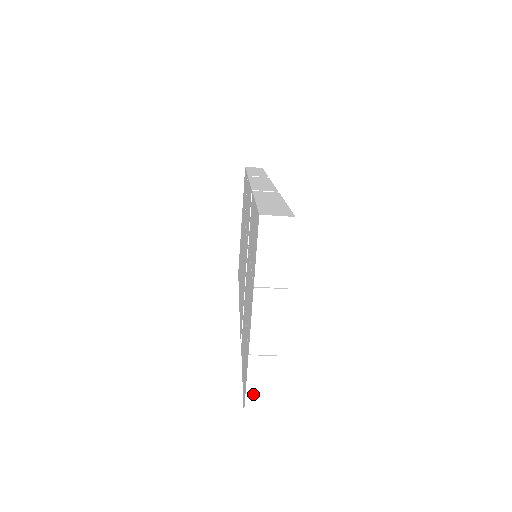
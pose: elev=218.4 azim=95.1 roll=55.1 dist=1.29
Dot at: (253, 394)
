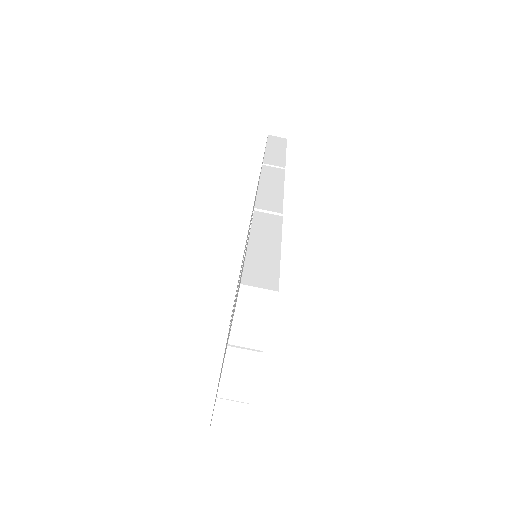
Dot at: (218, 427)
